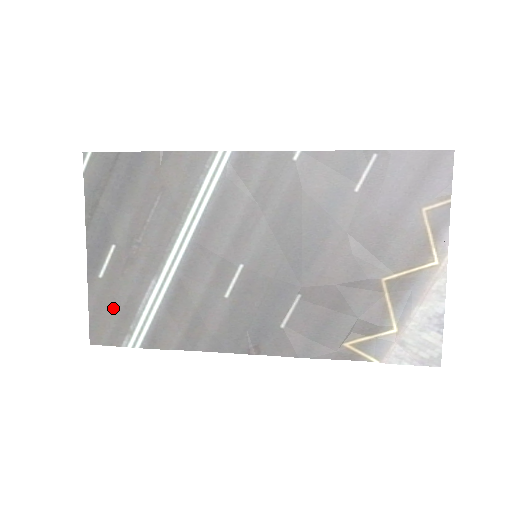
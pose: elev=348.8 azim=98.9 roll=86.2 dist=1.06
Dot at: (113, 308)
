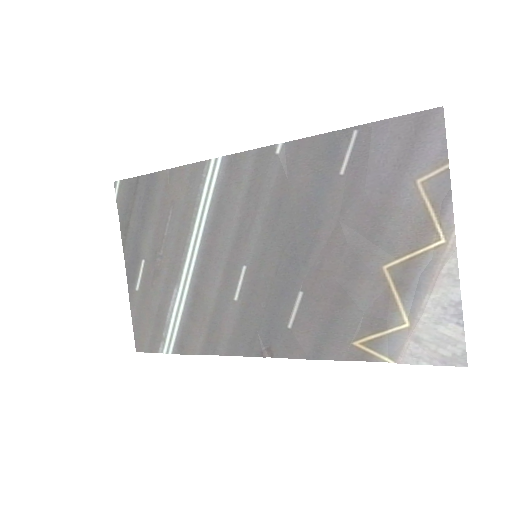
Dot at: (149, 317)
